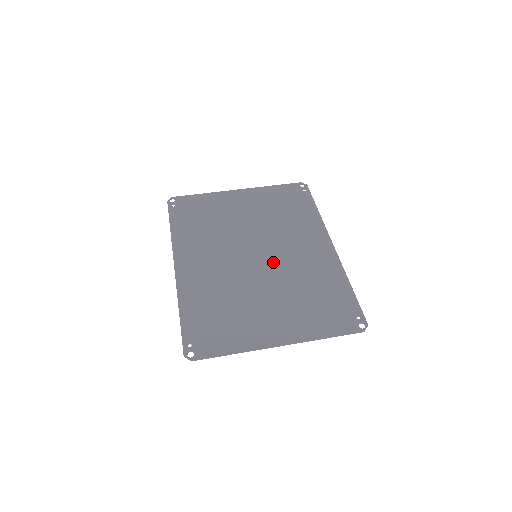
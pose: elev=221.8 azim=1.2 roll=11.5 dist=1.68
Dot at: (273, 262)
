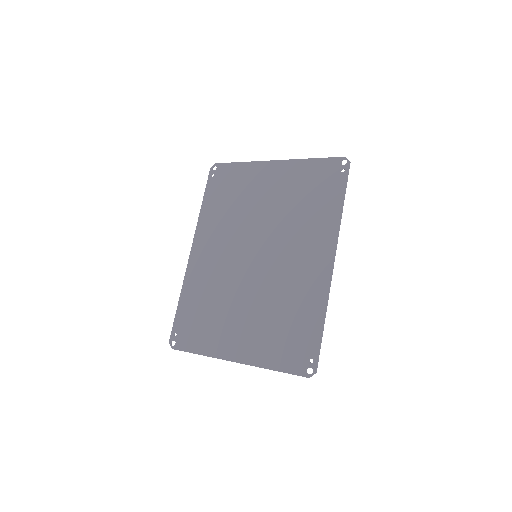
Dot at: (267, 268)
